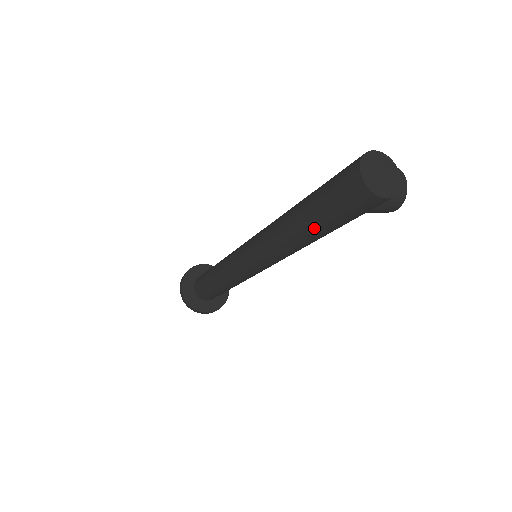
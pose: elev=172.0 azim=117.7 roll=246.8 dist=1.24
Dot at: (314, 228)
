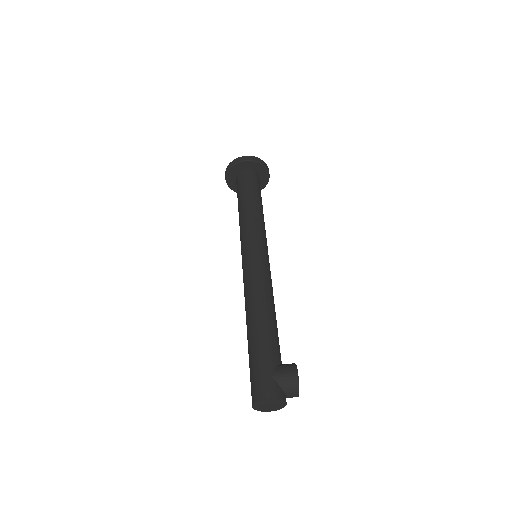
Dot at: occluded
